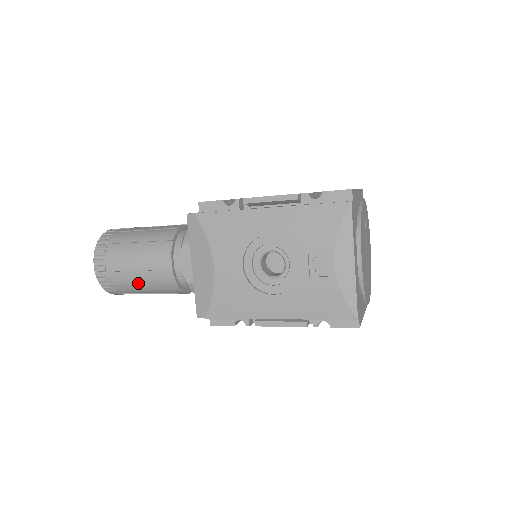
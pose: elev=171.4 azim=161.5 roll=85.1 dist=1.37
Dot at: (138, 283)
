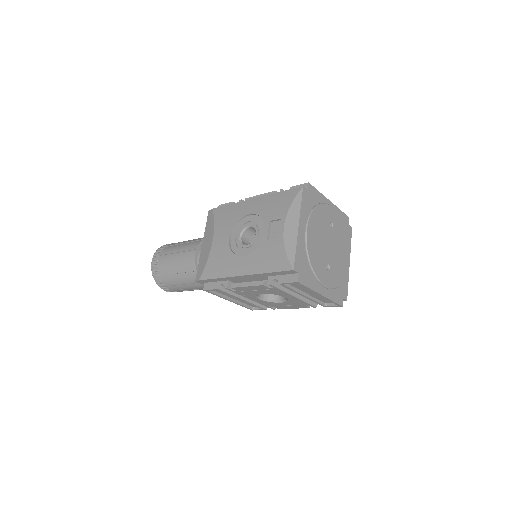
Dot at: (174, 271)
